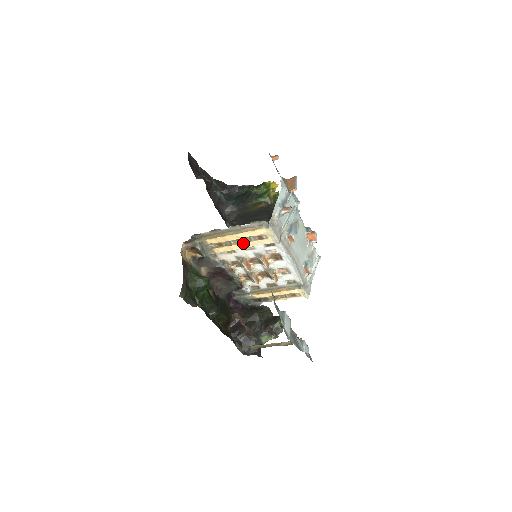
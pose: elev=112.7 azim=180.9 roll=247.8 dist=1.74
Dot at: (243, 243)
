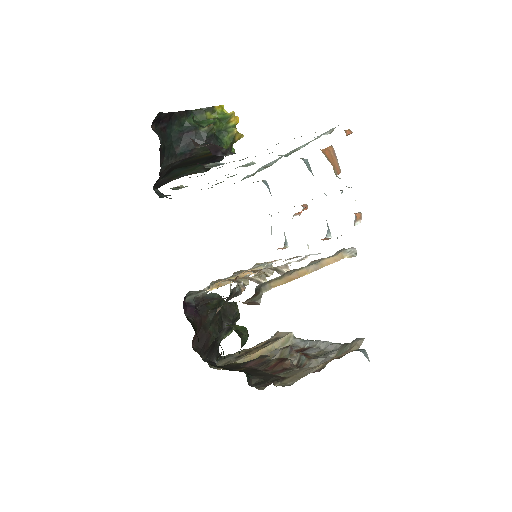
Dot at: occluded
